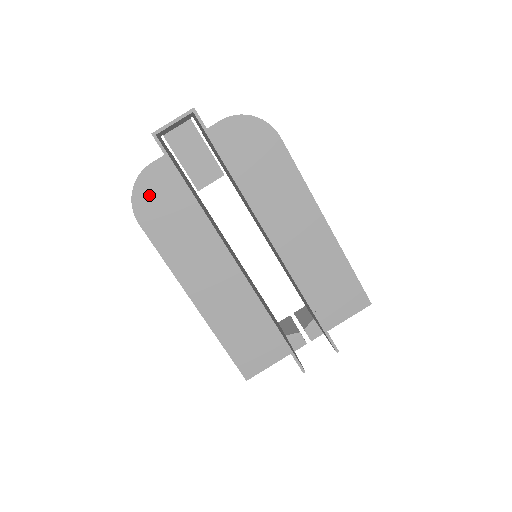
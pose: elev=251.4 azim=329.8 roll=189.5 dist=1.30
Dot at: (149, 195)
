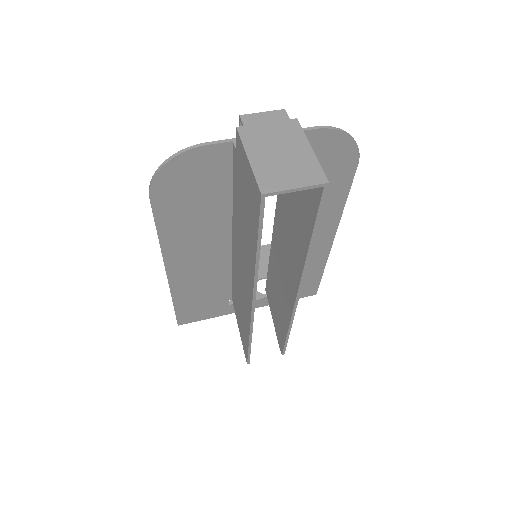
Dot at: (181, 176)
